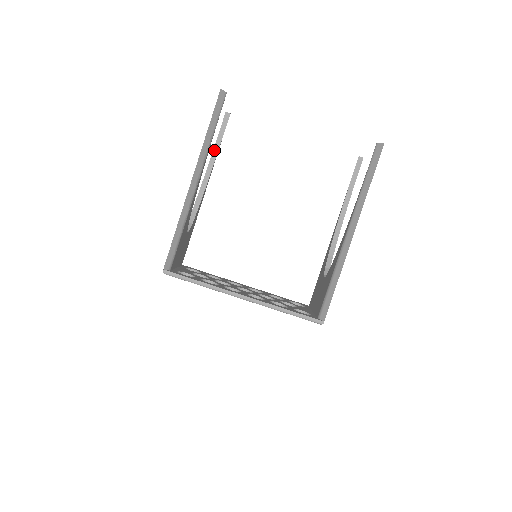
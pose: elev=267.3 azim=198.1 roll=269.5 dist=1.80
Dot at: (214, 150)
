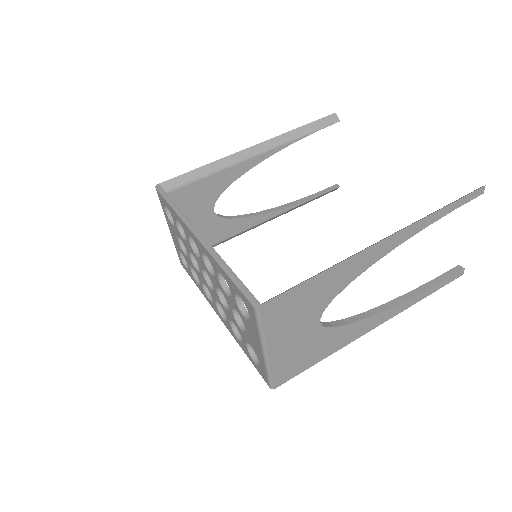
Dot at: (302, 199)
